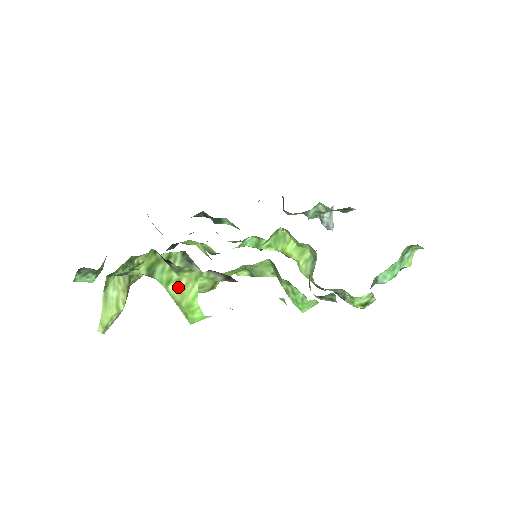
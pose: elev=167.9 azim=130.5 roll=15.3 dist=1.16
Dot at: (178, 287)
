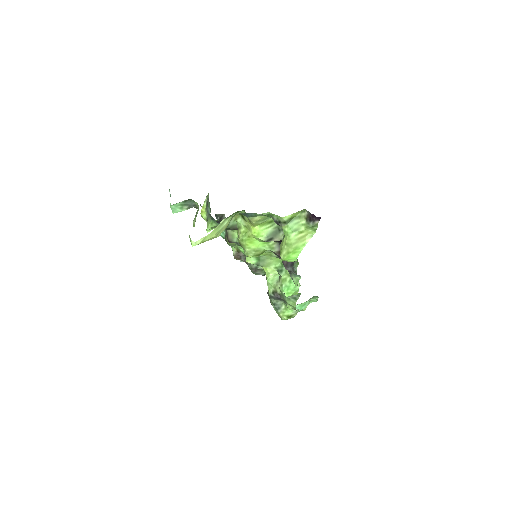
Dot at: (298, 235)
